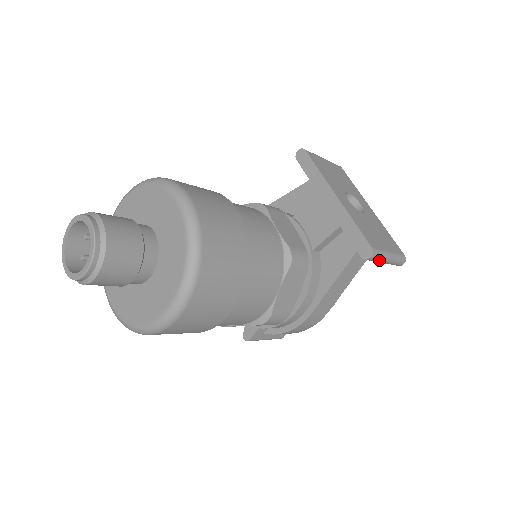
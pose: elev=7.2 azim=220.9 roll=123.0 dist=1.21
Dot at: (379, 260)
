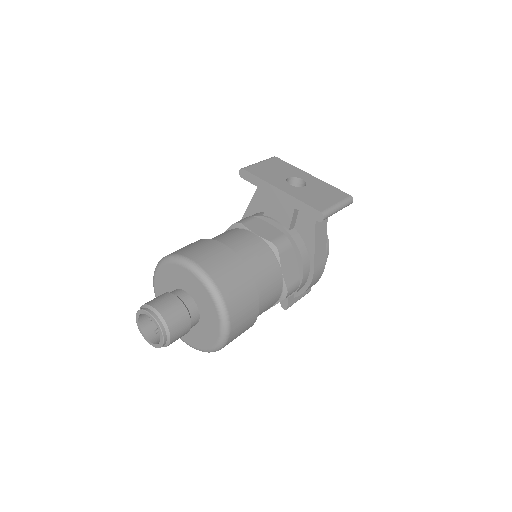
Dot at: (332, 214)
